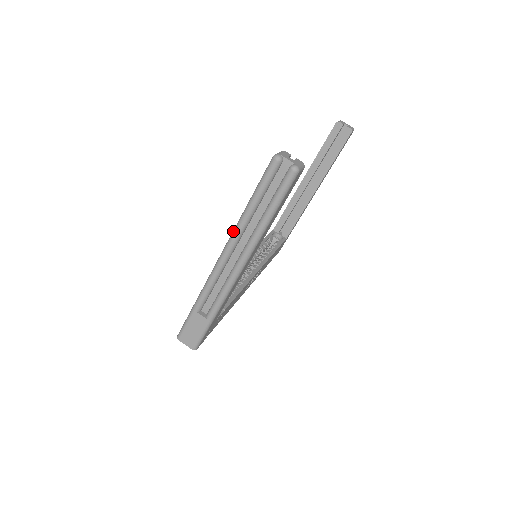
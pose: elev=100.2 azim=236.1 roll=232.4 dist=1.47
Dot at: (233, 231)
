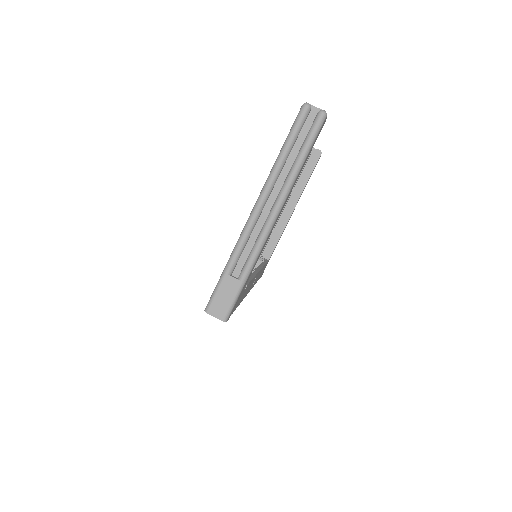
Dot at: (266, 180)
